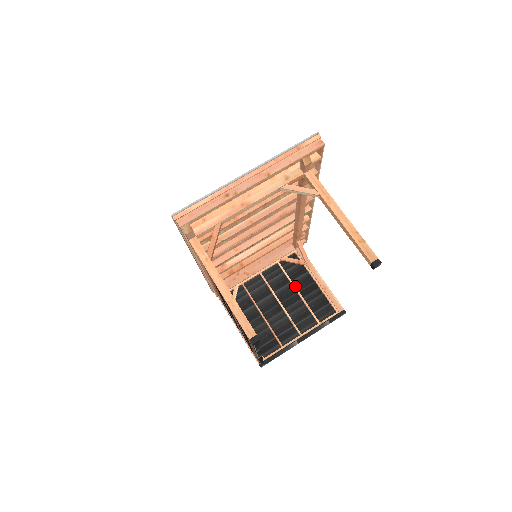
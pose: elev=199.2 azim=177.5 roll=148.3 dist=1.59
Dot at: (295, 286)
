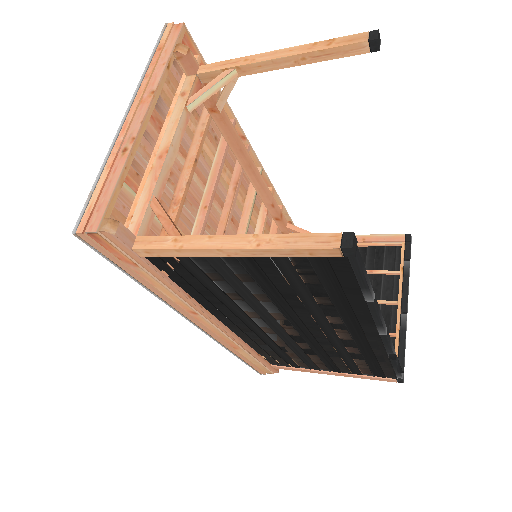
Dot at: occluded
